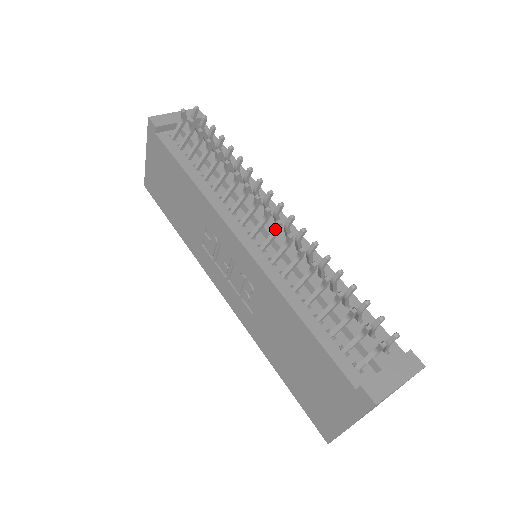
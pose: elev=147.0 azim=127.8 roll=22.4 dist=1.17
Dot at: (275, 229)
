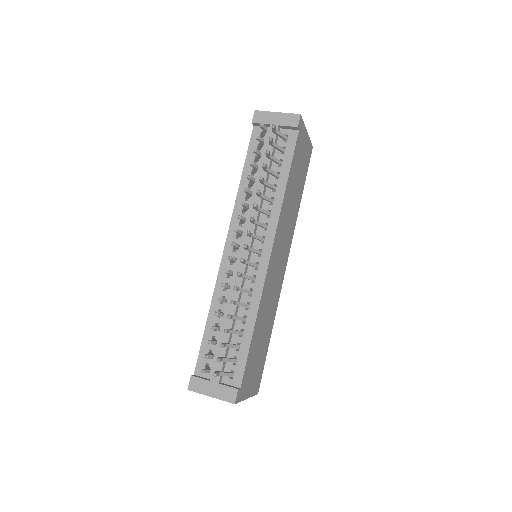
Dot at: occluded
